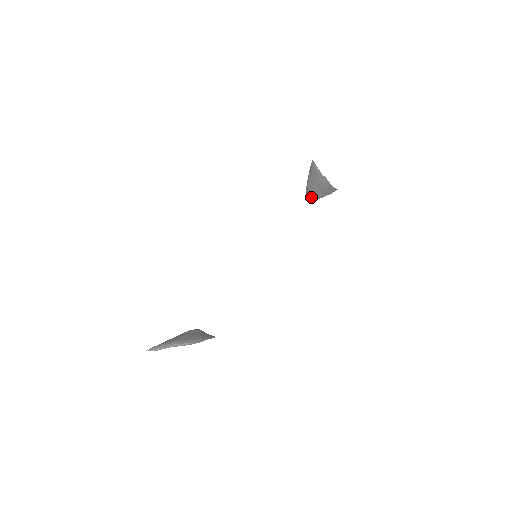
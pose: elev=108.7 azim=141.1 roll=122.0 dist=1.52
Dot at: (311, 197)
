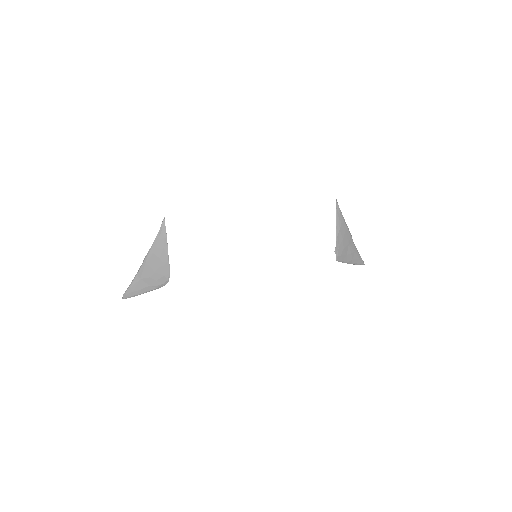
Dot at: (336, 249)
